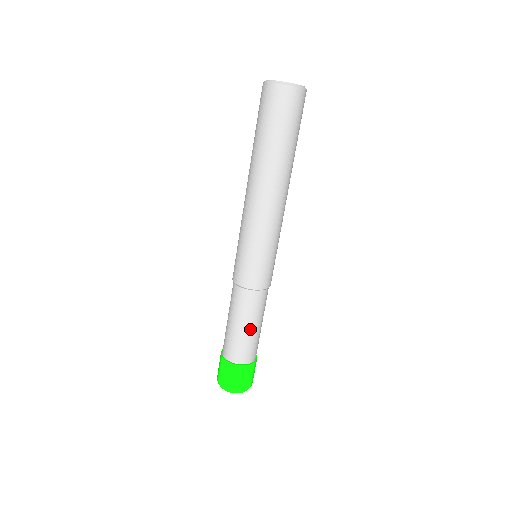
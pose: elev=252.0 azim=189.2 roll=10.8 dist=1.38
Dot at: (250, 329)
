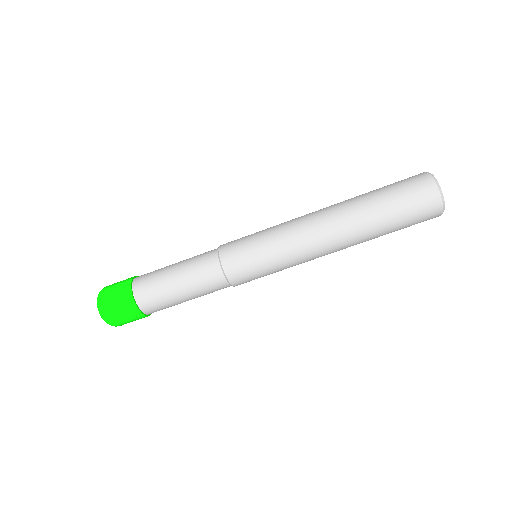
Dot at: (178, 288)
